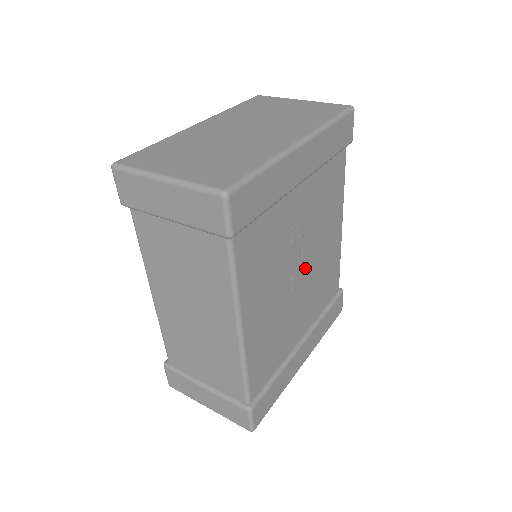
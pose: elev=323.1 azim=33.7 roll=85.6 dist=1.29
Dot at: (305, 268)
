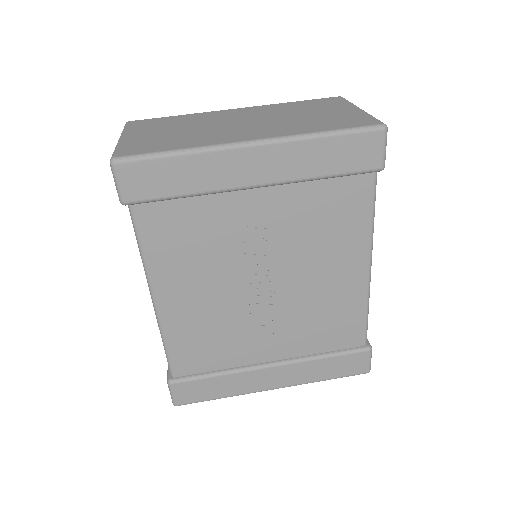
Dot at: (277, 287)
